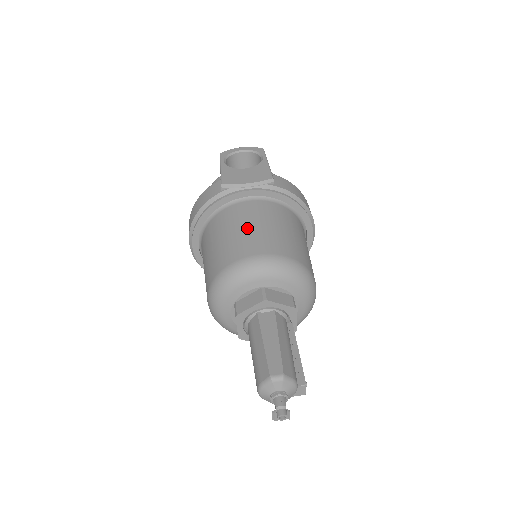
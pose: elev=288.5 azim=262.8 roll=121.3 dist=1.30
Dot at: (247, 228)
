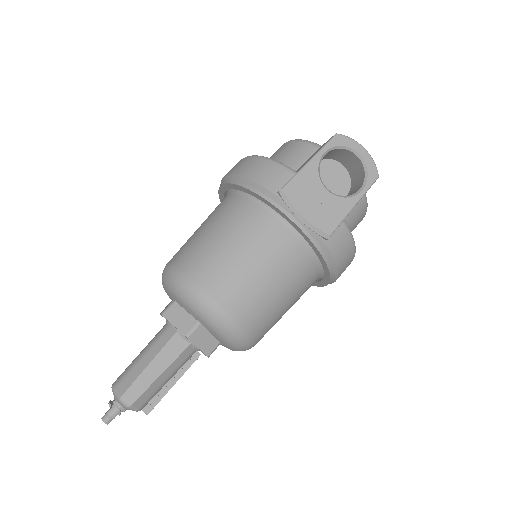
Dot at: (247, 262)
